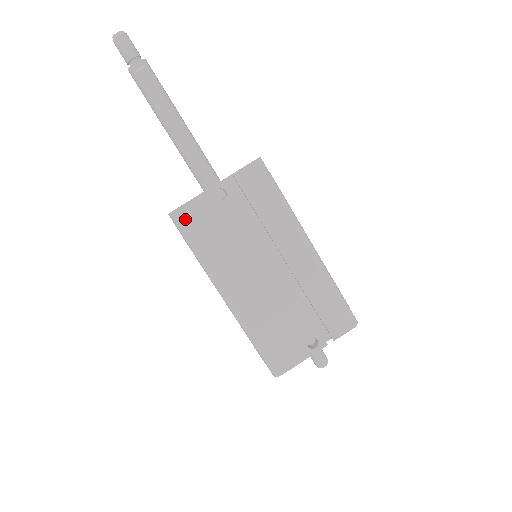
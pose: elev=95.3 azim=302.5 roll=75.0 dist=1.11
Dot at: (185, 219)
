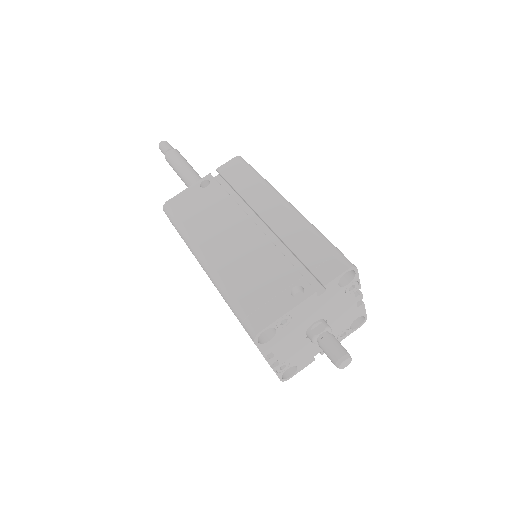
Dot at: (173, 206)
